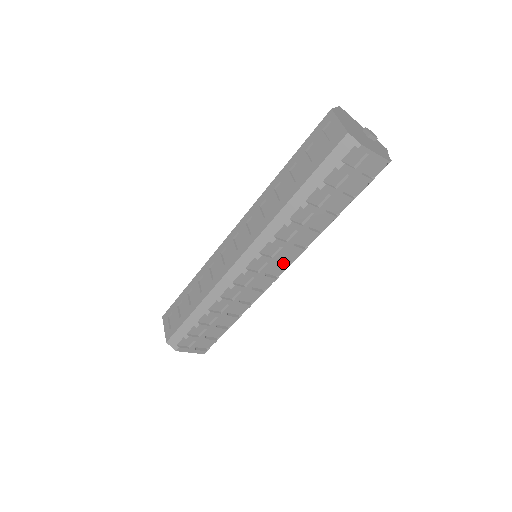
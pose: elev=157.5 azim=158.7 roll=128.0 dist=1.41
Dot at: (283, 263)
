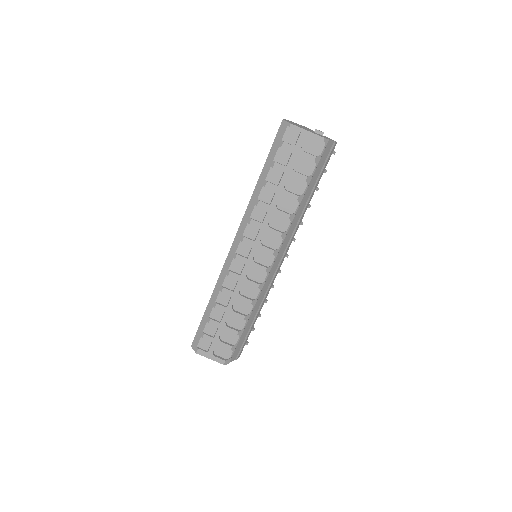
Dot at: (267, 248)
